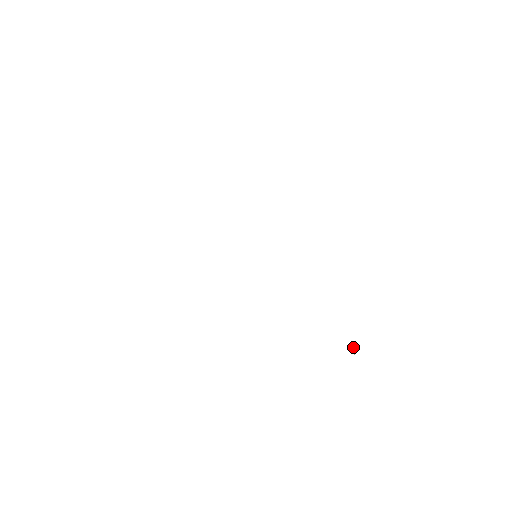
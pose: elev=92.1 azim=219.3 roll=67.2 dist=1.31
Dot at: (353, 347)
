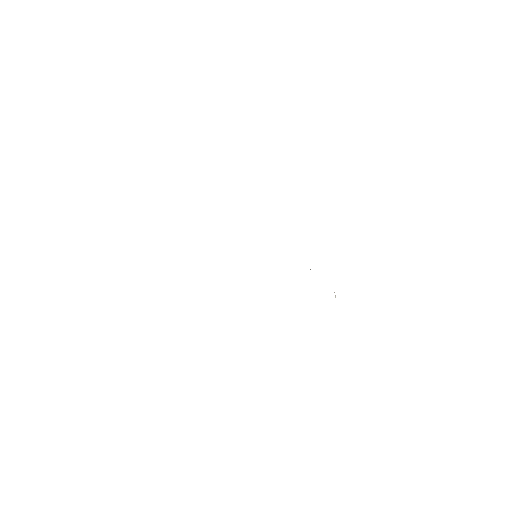
Dot at: (334, 292)
